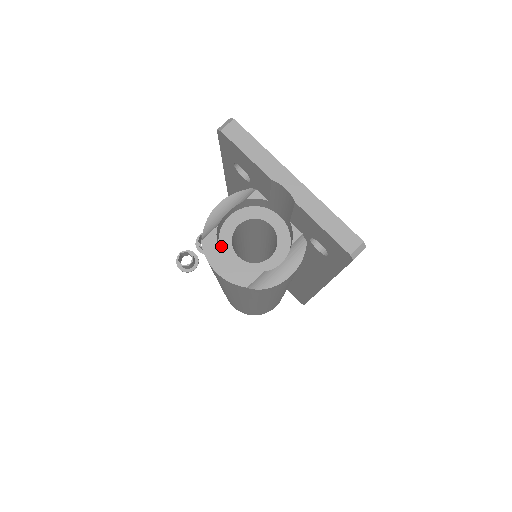
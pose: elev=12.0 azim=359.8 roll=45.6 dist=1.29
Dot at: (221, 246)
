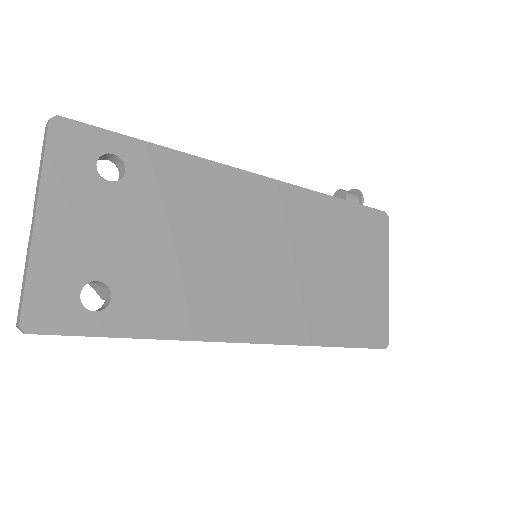
Dot at: occluded
